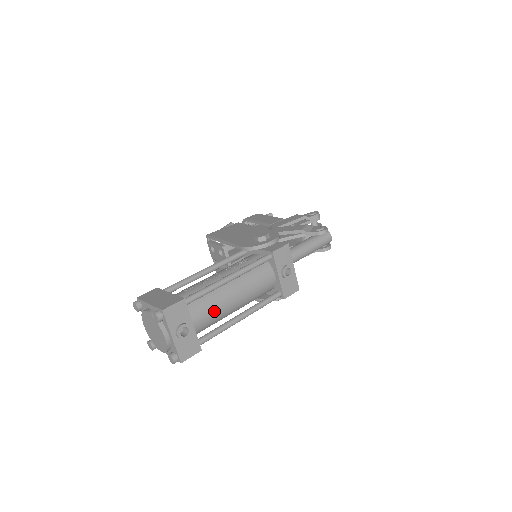
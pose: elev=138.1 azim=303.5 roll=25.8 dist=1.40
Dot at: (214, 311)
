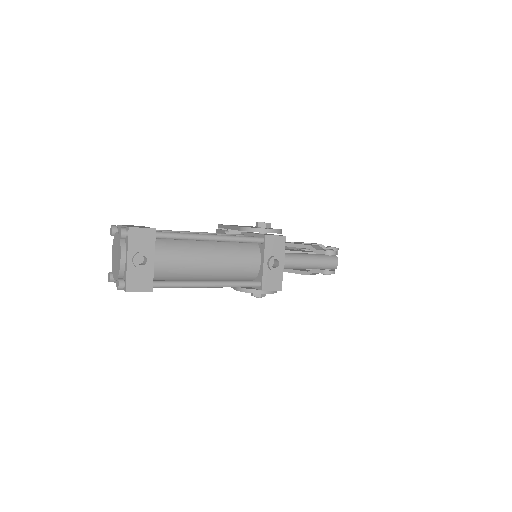
Dot at: (182, 261)
